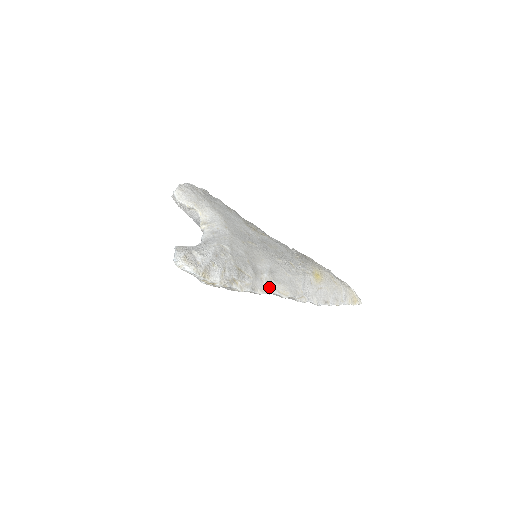
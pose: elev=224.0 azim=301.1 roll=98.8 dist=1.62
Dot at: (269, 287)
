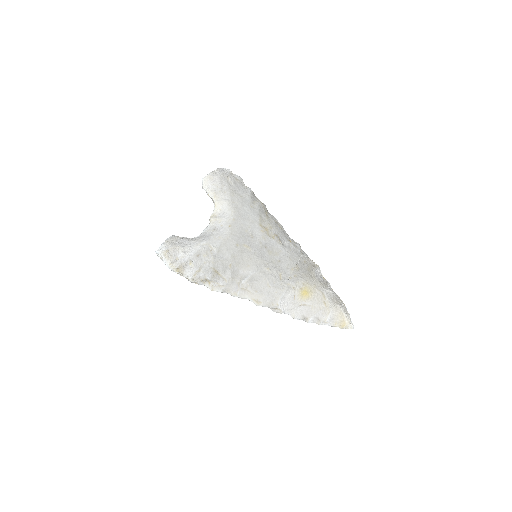
Dot at: (243, 292)
